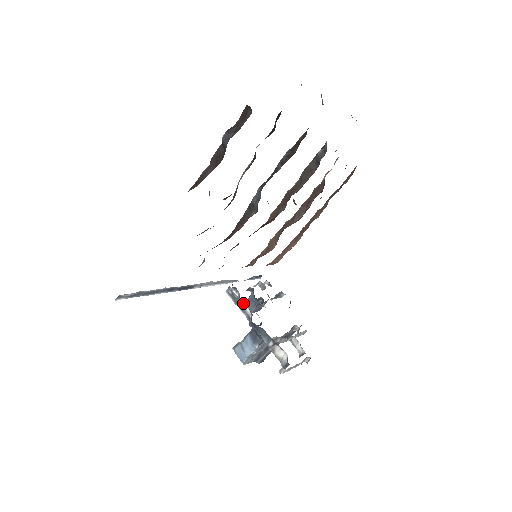
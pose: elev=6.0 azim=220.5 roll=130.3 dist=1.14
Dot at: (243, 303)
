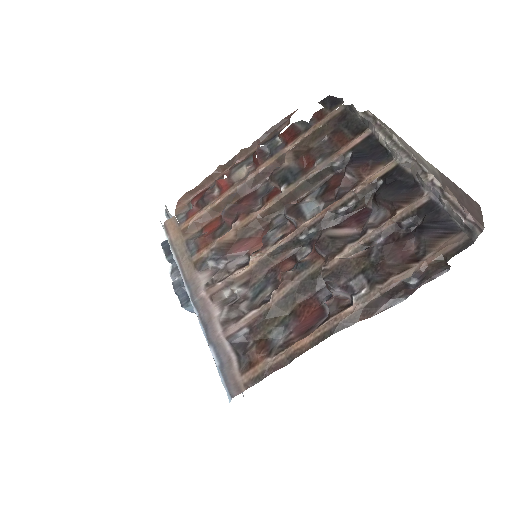
Dot at: occluded
